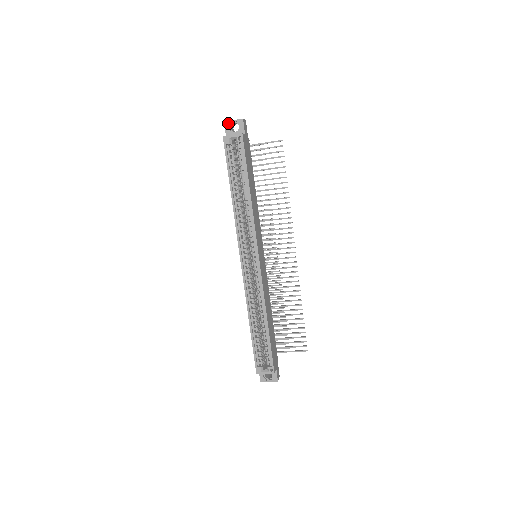
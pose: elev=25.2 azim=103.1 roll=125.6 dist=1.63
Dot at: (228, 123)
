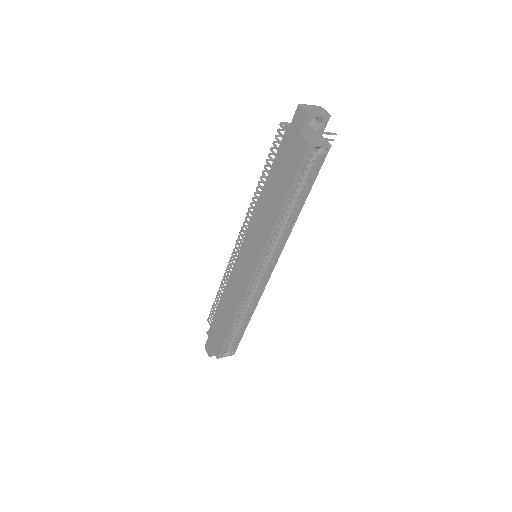
Dot at: (312, 116)
